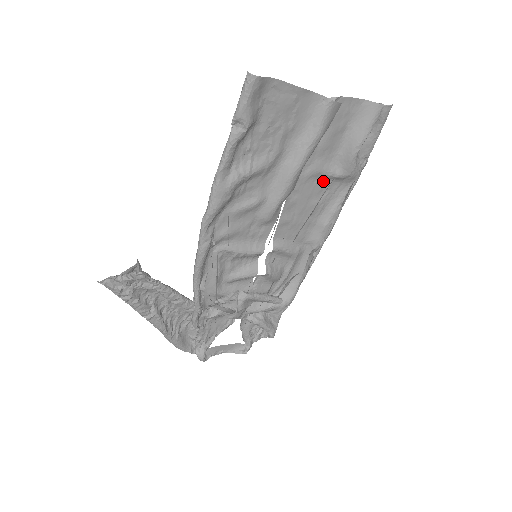
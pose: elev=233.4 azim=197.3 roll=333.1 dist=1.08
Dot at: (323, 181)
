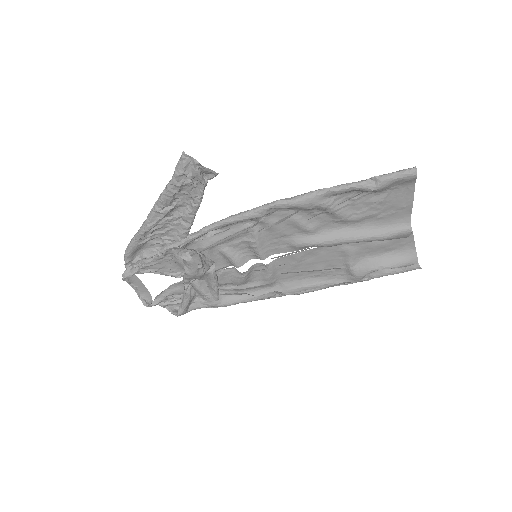
Dot at: (341, 262)
